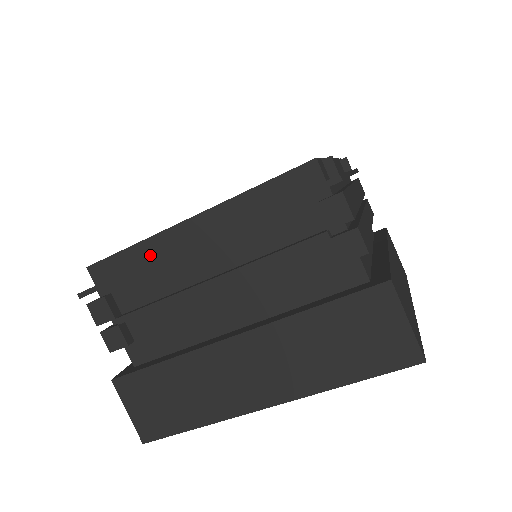
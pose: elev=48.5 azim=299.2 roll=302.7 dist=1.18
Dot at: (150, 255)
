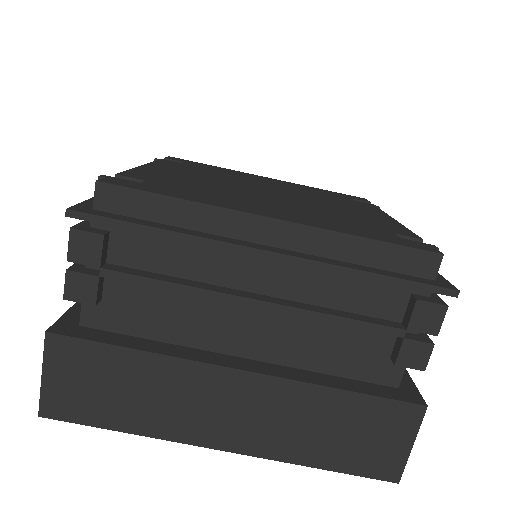
Dot at: (194, 223)
